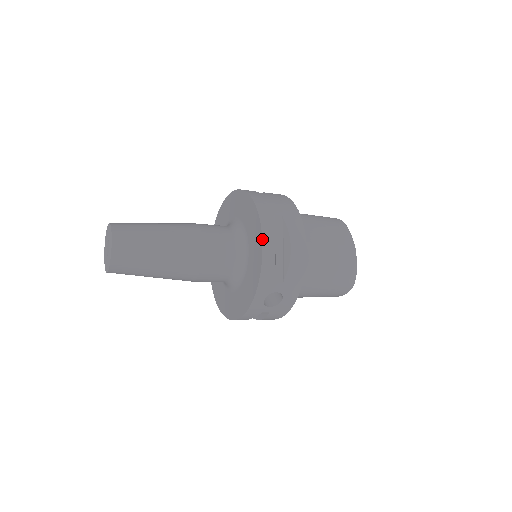
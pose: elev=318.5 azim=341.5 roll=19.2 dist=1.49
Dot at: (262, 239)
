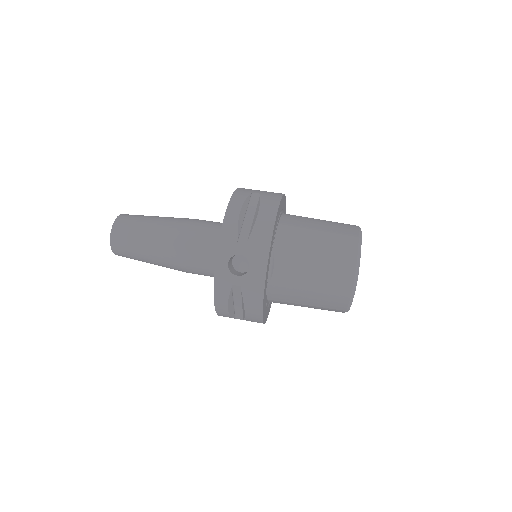
Dot at: (228, 203)
